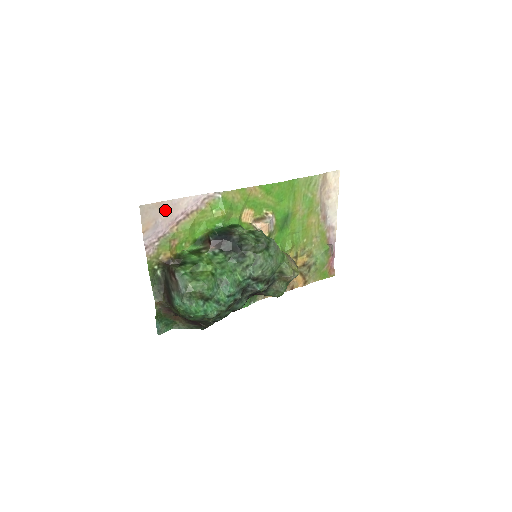
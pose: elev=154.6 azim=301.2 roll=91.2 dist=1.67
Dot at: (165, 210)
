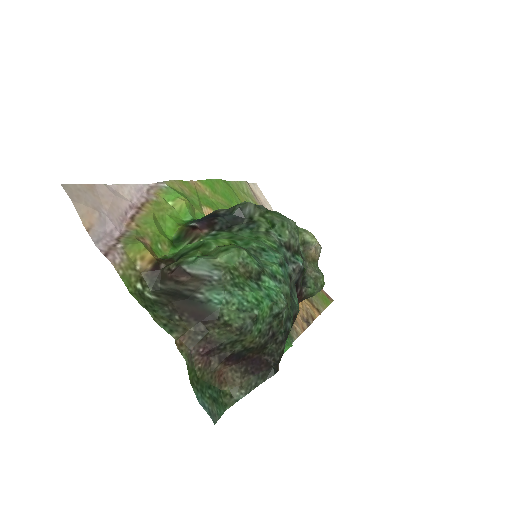
Dot at: (104, 198)
